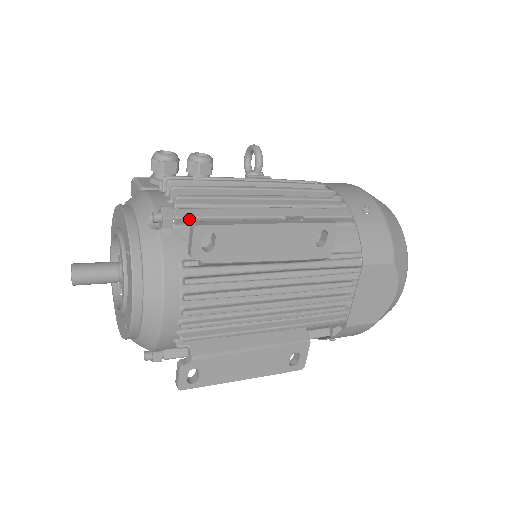
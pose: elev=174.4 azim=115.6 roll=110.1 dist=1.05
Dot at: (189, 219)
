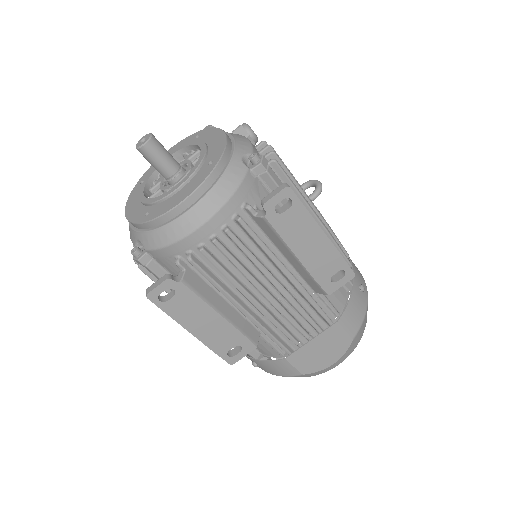
Dot at: (272, 181)
